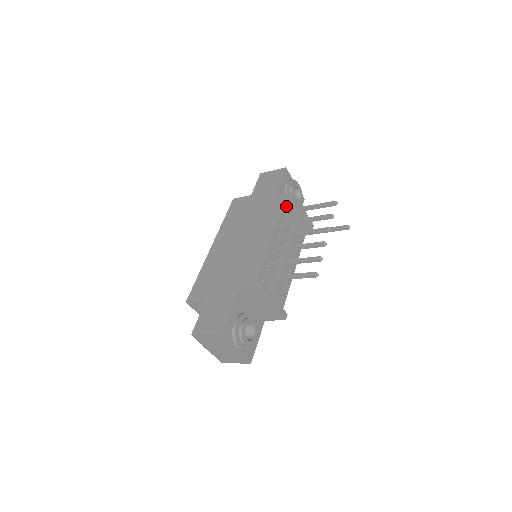
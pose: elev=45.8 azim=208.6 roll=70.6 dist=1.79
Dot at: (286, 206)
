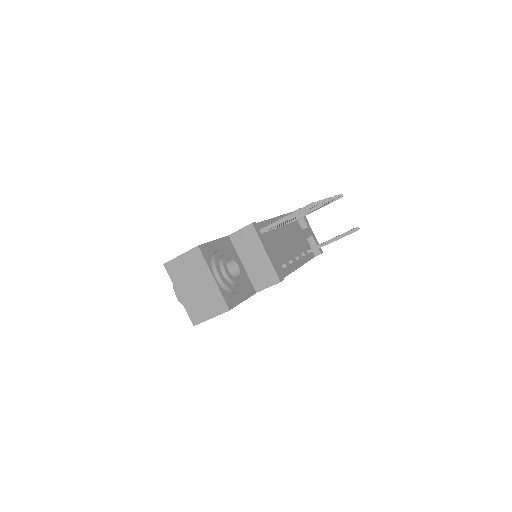
Dot at: occluded
